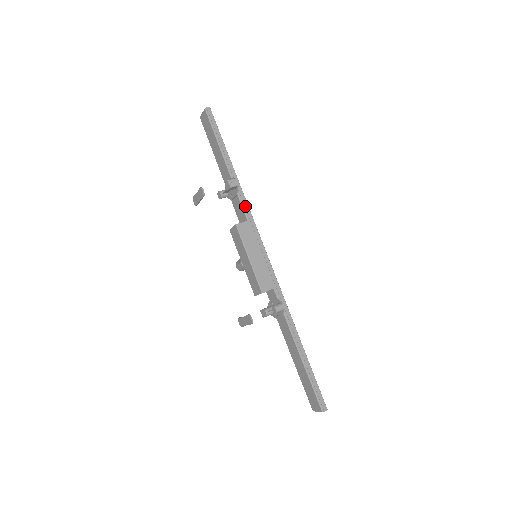
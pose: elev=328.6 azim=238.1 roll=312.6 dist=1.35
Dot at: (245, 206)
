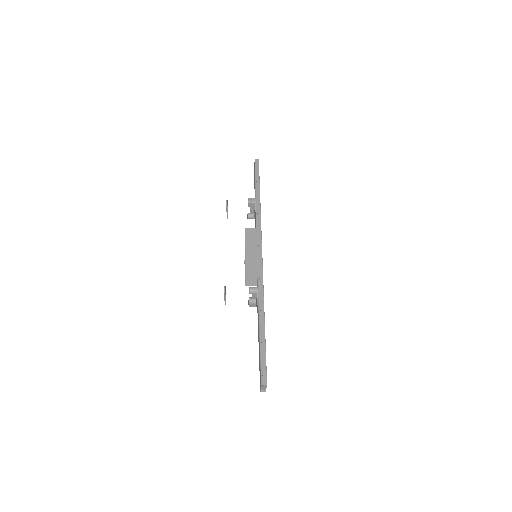
Dot at: (258, 219)
